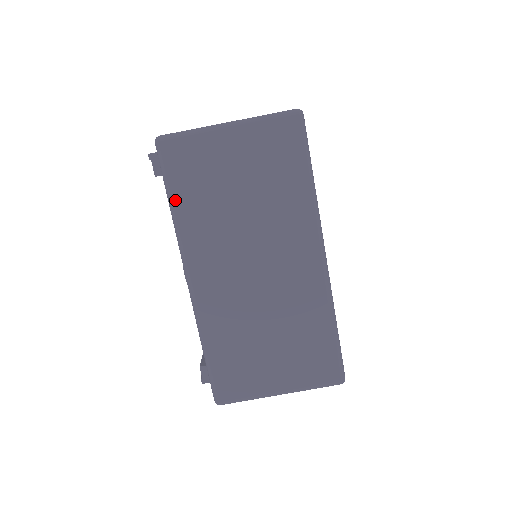
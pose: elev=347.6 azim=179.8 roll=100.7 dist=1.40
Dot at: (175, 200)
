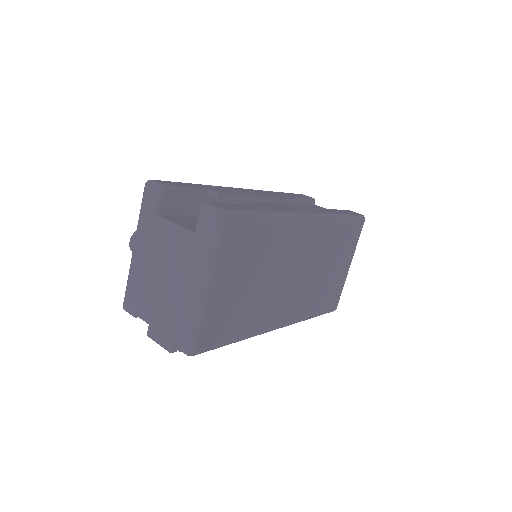
Dot at: (235, 339)
